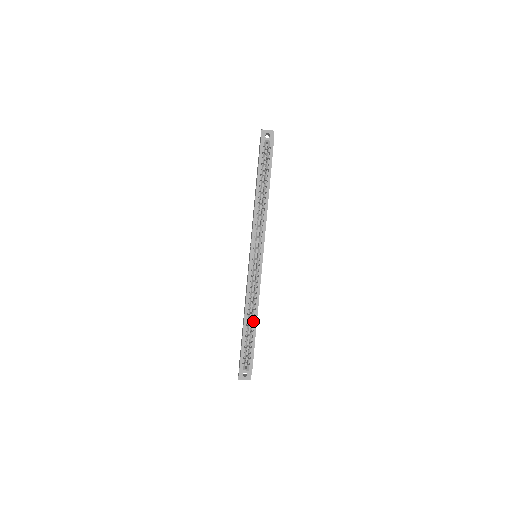
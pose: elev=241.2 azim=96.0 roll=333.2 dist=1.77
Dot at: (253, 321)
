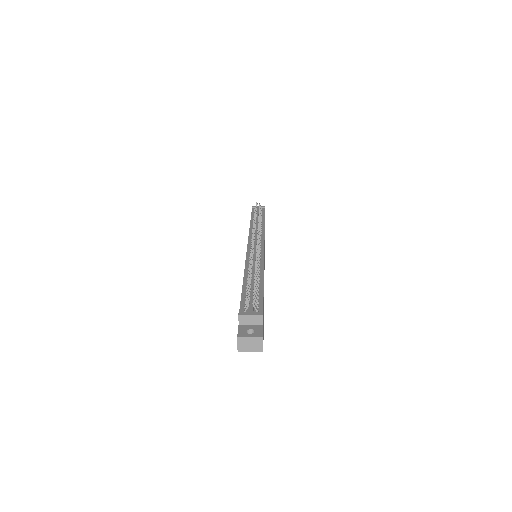
Dot at: occluded
